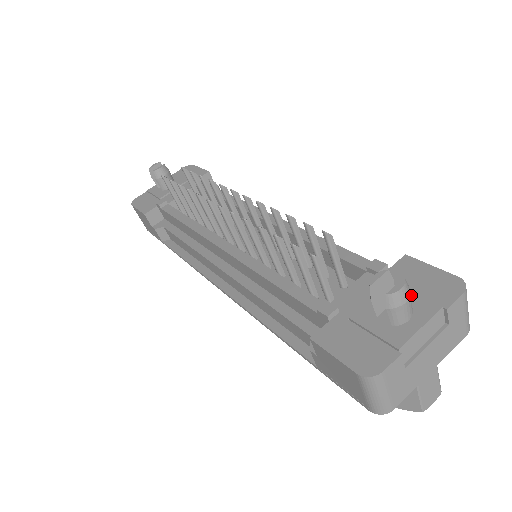
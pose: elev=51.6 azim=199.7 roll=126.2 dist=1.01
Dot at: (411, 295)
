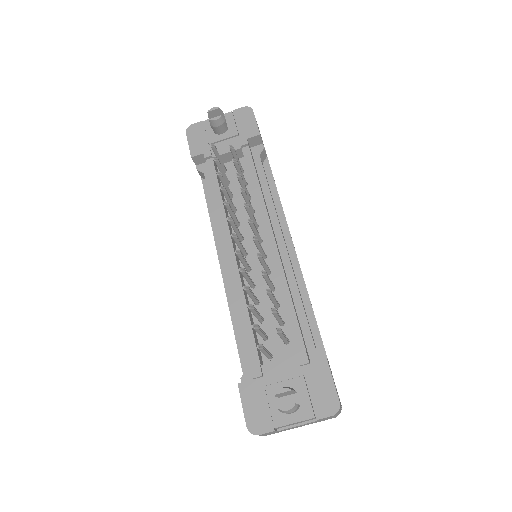
Dot at: (306, 396)
